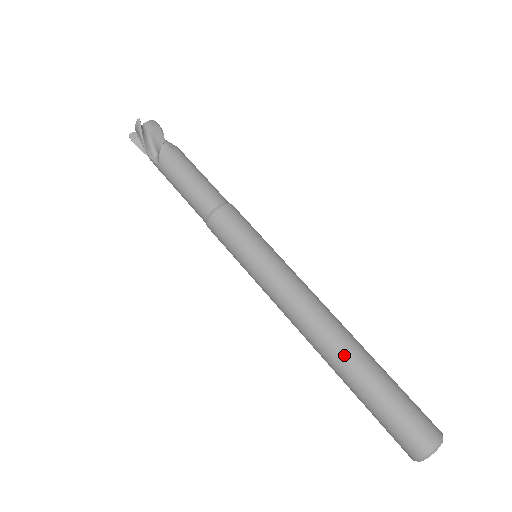
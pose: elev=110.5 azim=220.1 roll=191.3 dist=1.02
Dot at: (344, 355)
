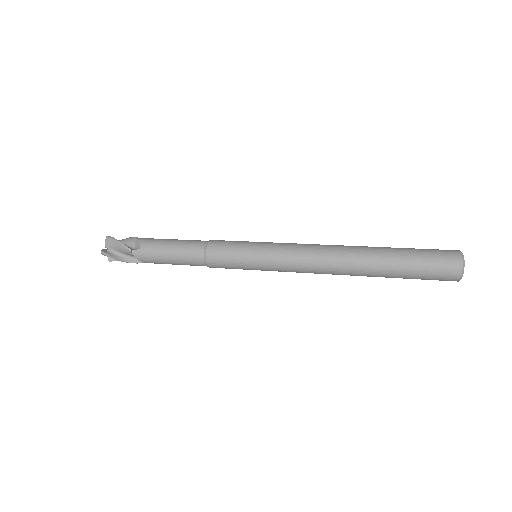
Dot at: (364, 248)
